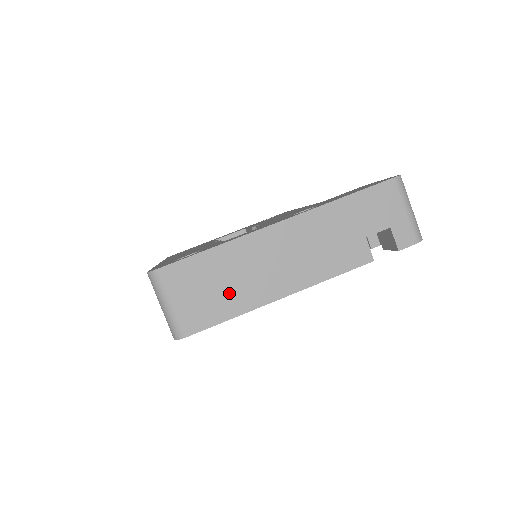
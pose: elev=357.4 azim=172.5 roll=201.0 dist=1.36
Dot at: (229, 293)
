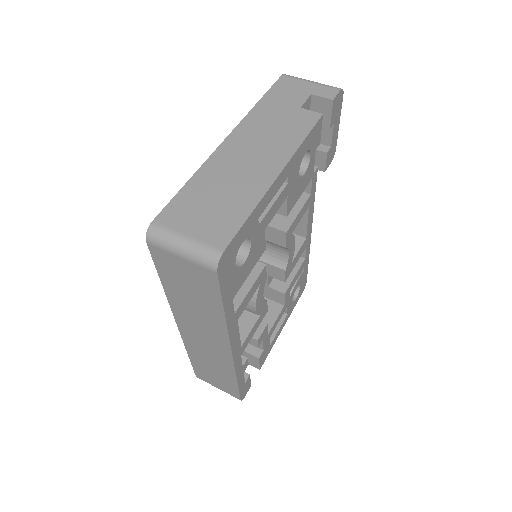
Dot at: (231, 198)
